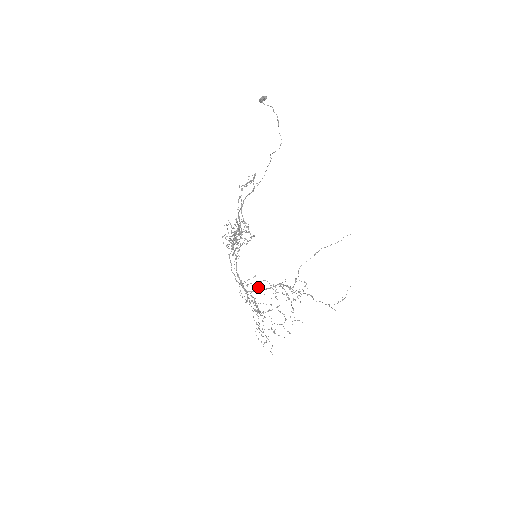
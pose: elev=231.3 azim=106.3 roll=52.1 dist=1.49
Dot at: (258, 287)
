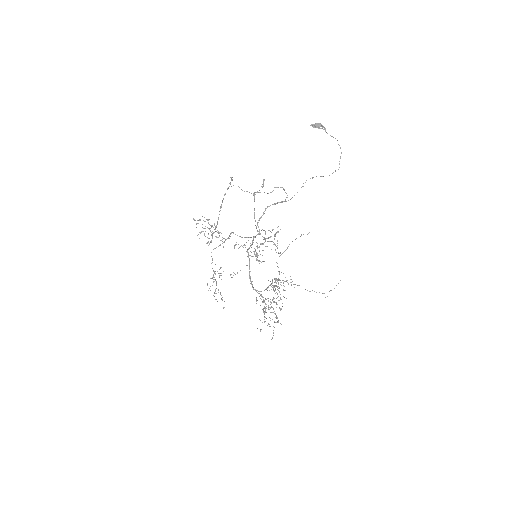
Dot at: occluded
